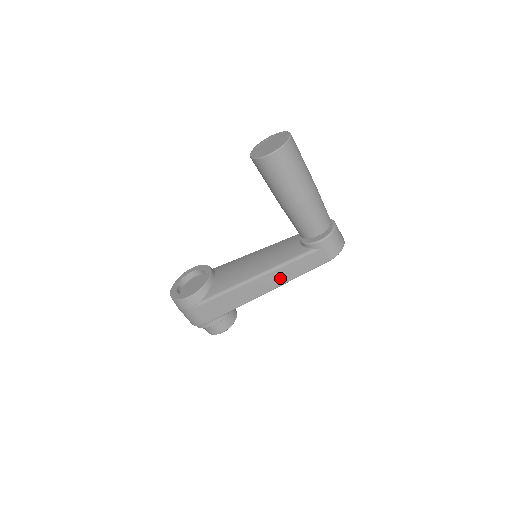
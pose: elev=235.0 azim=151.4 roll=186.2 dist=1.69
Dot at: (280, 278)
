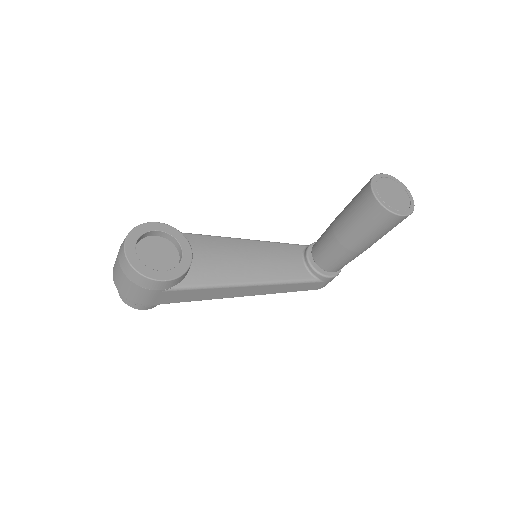
Dot at: (270, 290)
